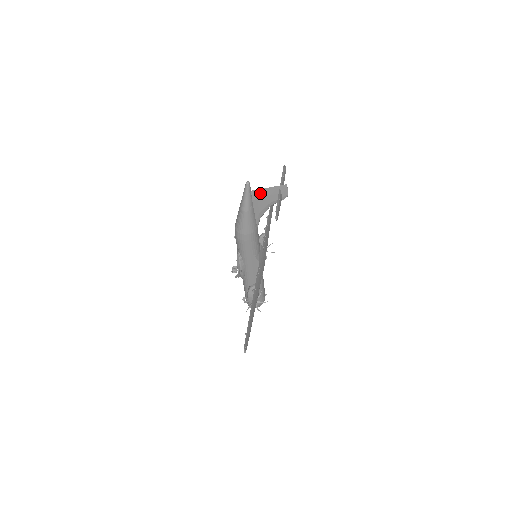
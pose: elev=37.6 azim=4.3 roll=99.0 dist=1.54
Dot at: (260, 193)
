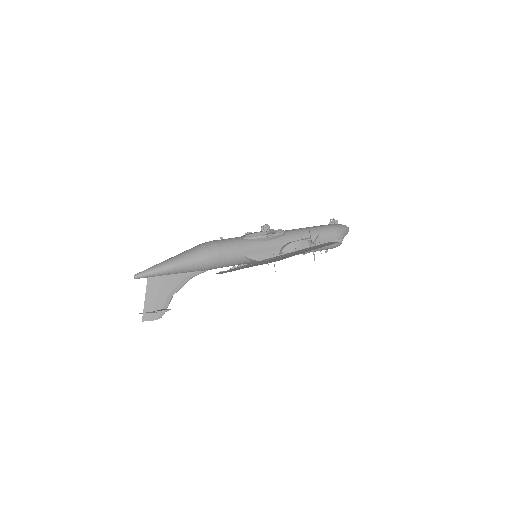
Dot at: (152, 287)
